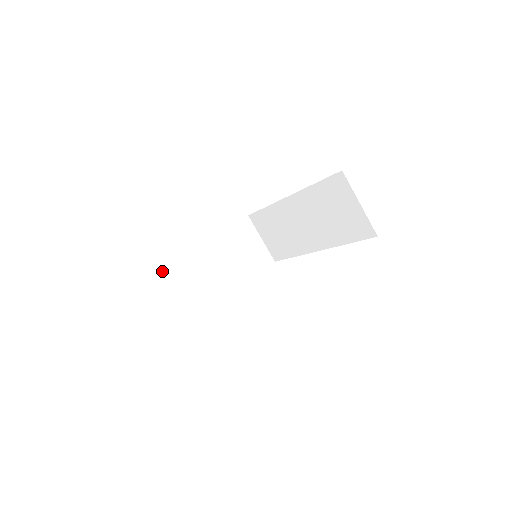
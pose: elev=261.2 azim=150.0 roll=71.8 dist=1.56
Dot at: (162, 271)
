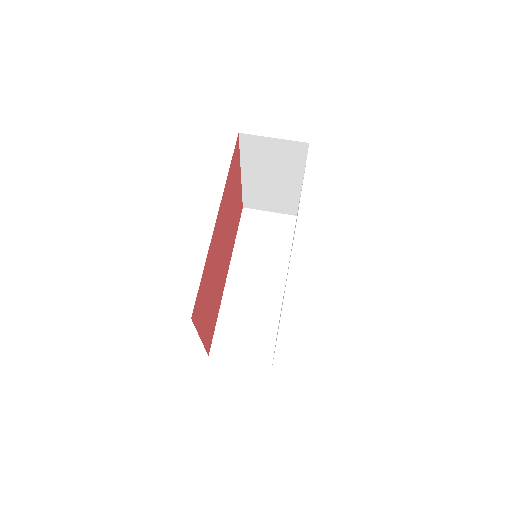
Dot at: occluded
